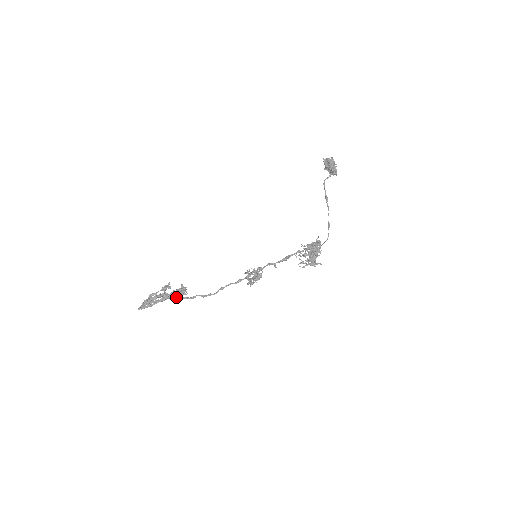
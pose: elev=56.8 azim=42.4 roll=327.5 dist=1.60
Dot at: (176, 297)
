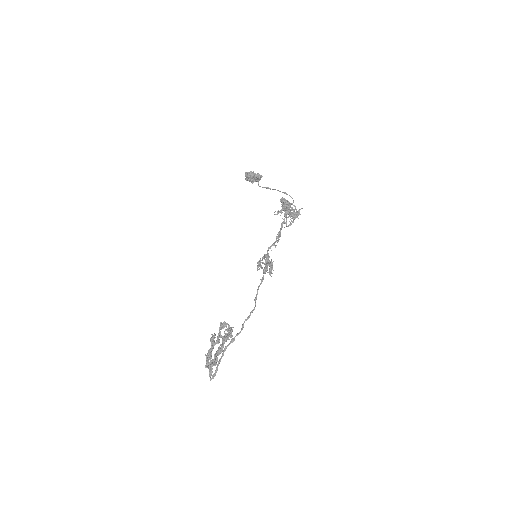
Dot at: (227, 338)
